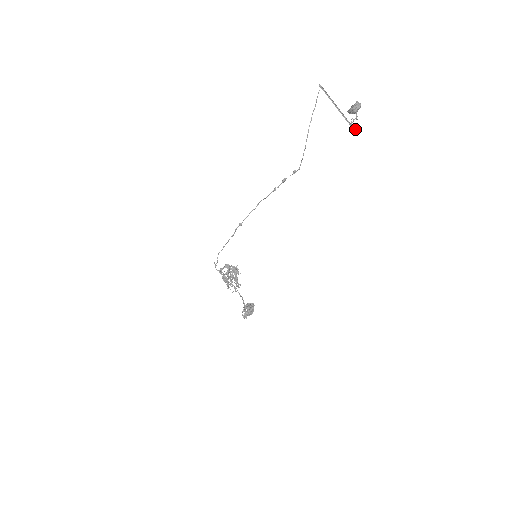
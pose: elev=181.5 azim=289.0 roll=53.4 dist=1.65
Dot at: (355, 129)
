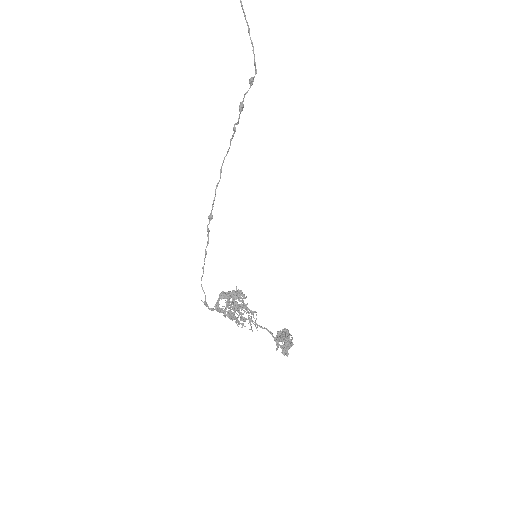
Dot at: out of frame
